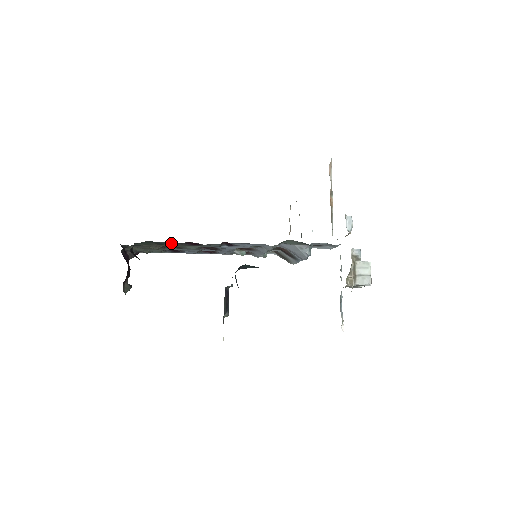
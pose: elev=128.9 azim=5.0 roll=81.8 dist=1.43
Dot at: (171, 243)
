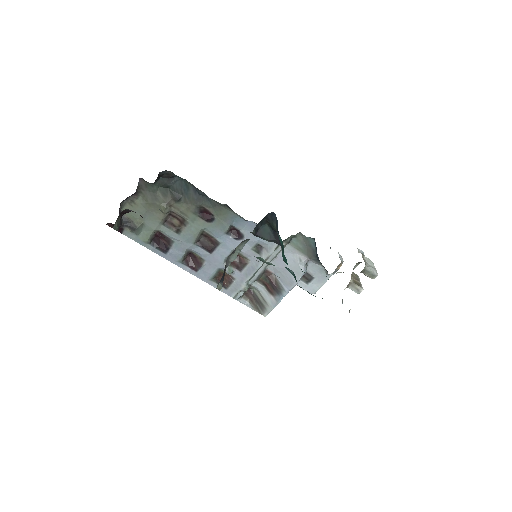
Dot at: (193, 195)
